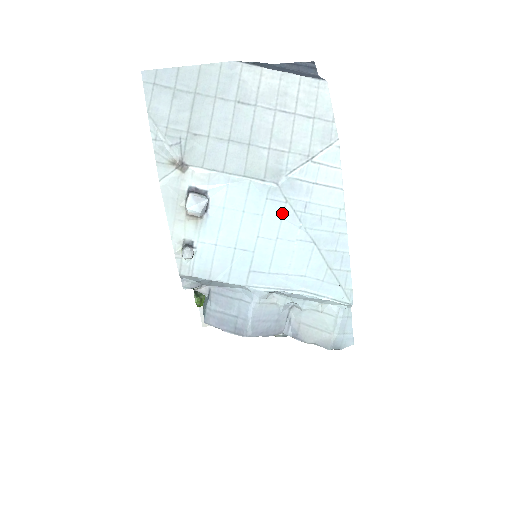
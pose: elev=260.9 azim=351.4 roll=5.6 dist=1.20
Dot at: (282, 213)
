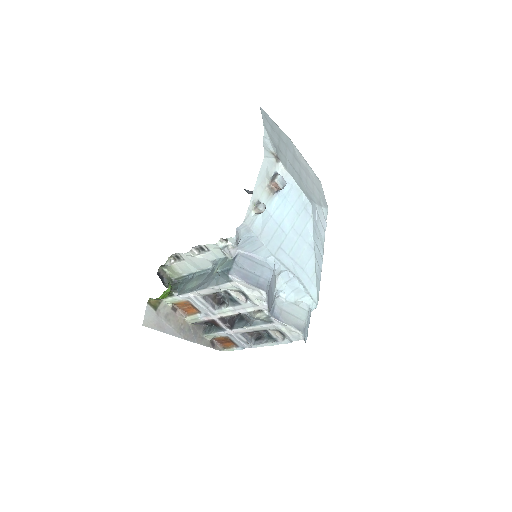
Dot at: (307, 221)
